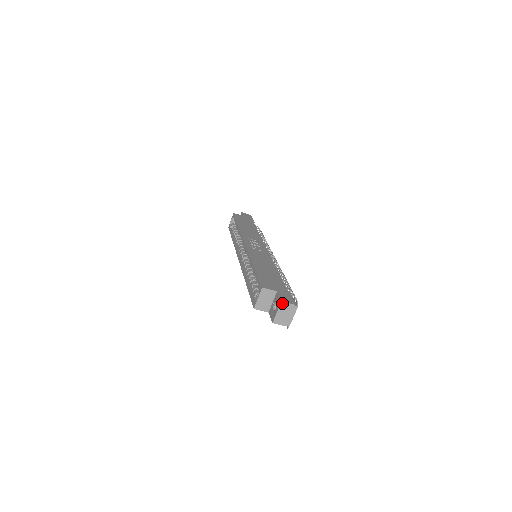
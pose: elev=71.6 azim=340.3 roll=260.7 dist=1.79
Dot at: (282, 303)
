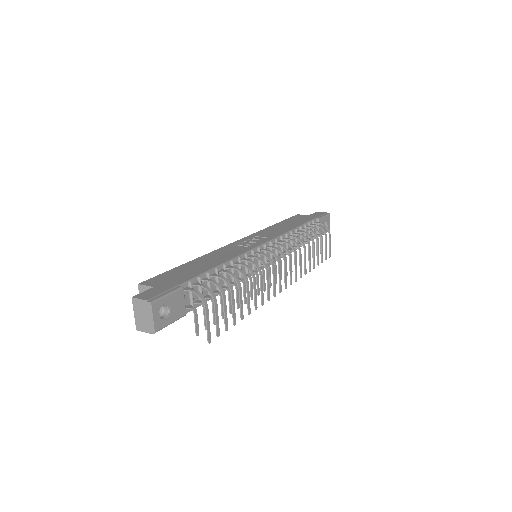
Dot at: (134, 300)
